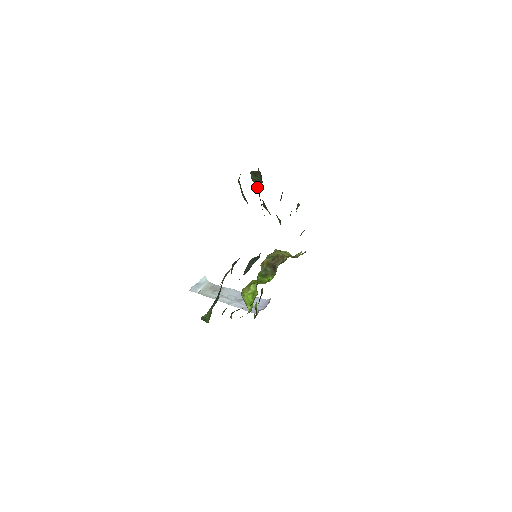
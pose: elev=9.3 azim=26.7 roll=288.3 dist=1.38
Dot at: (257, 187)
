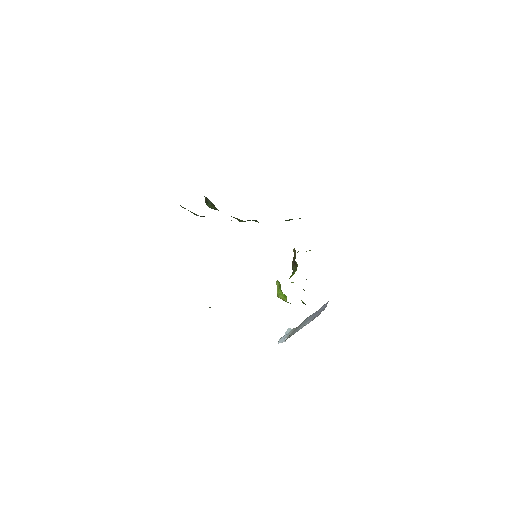
Dot at: (216, 209)
